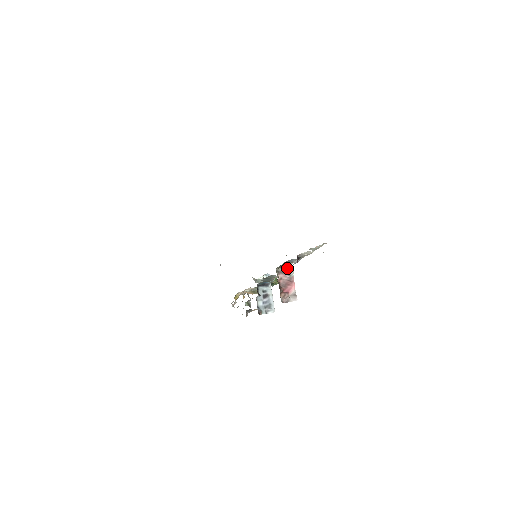
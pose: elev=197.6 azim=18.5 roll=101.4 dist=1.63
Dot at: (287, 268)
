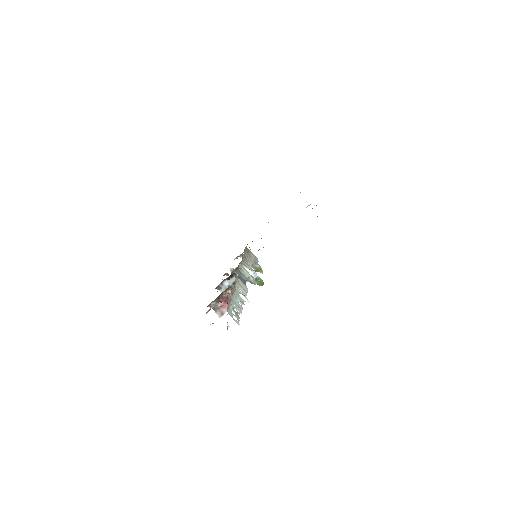
Dot at: occluded
